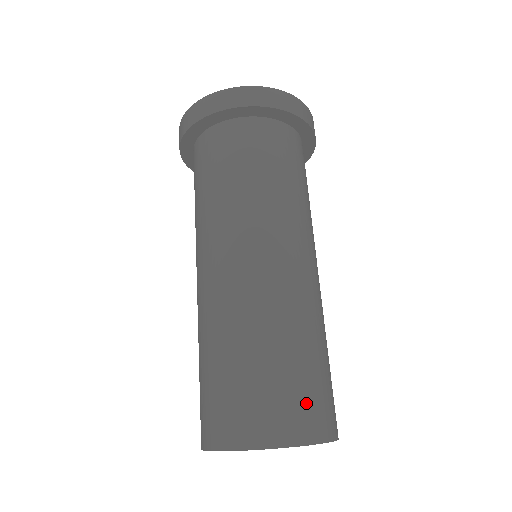
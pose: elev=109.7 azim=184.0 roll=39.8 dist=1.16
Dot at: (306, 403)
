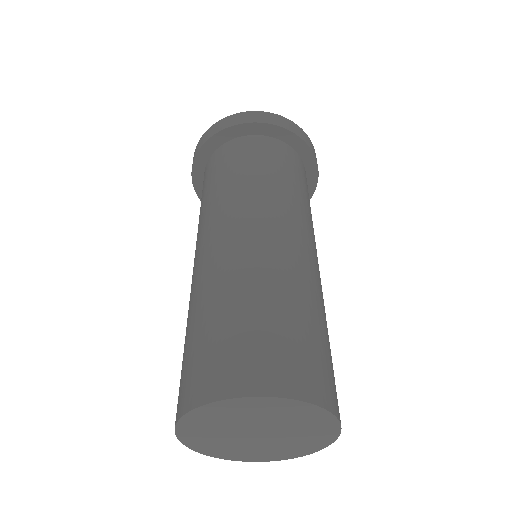
Dot at: (330, 375)
